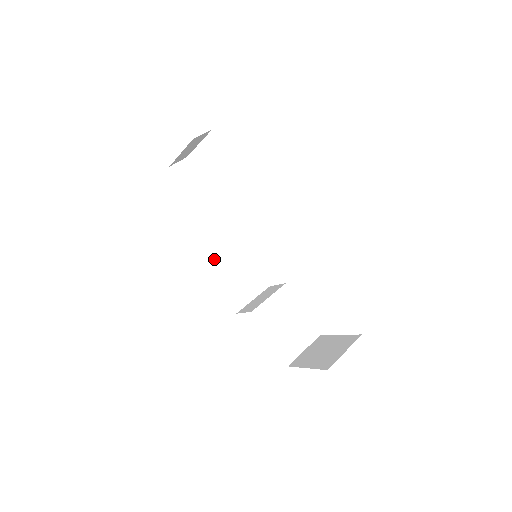
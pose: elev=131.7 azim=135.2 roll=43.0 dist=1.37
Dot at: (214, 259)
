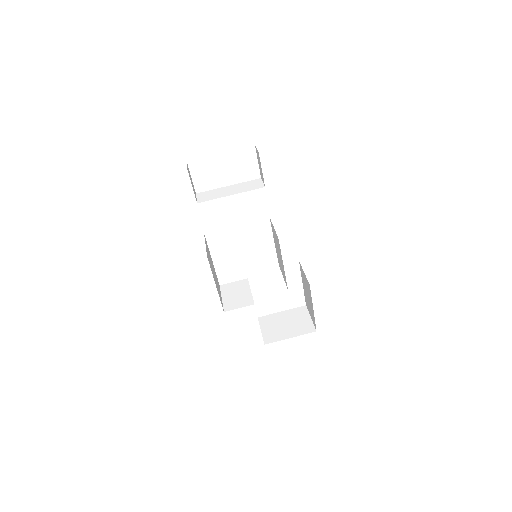
Dot at: (210, 263)
